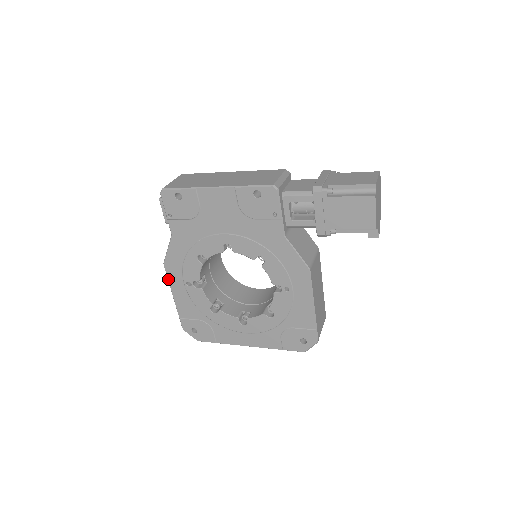
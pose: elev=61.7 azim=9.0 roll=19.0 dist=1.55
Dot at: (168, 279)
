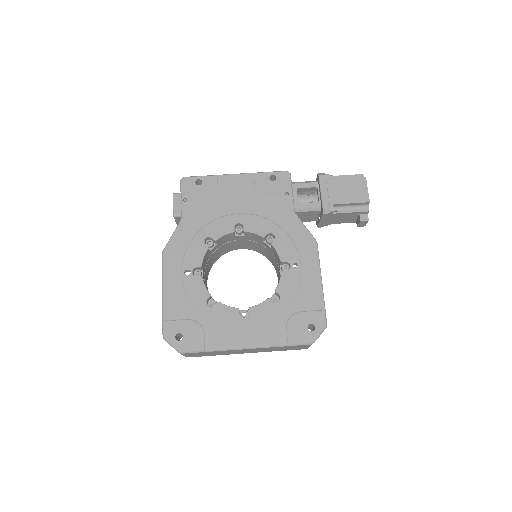
Dot at: (163, 269)
